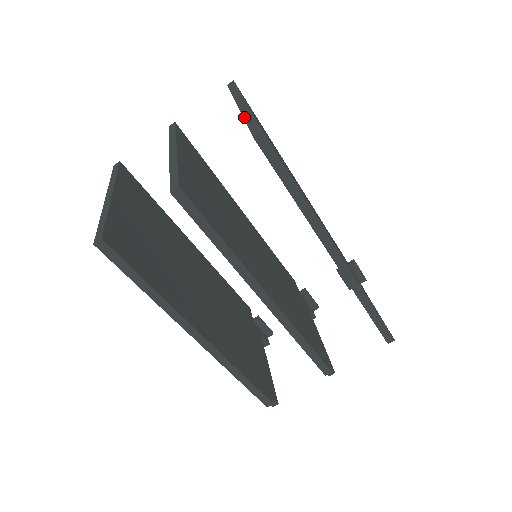
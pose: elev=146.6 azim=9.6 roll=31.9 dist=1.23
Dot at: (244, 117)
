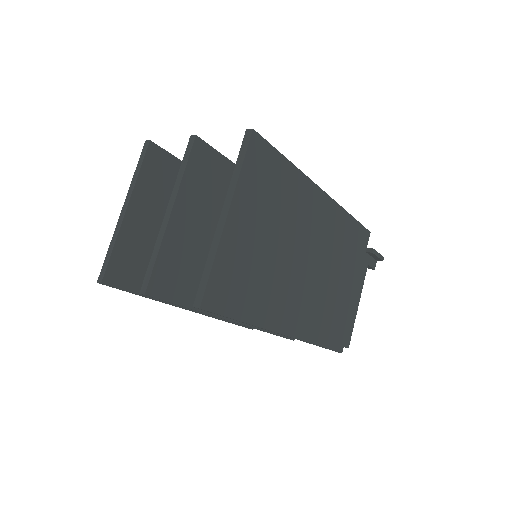
Dot at: (209, 254)
